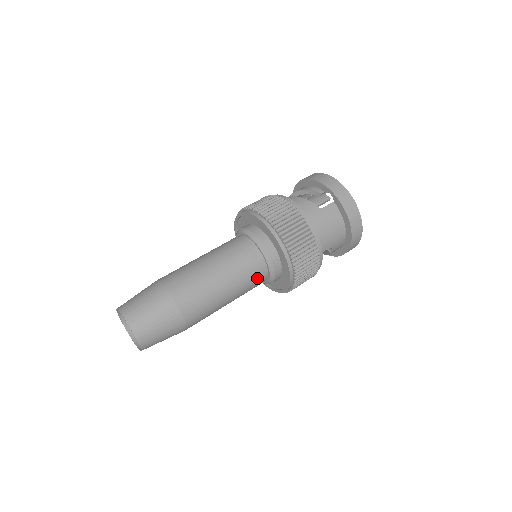
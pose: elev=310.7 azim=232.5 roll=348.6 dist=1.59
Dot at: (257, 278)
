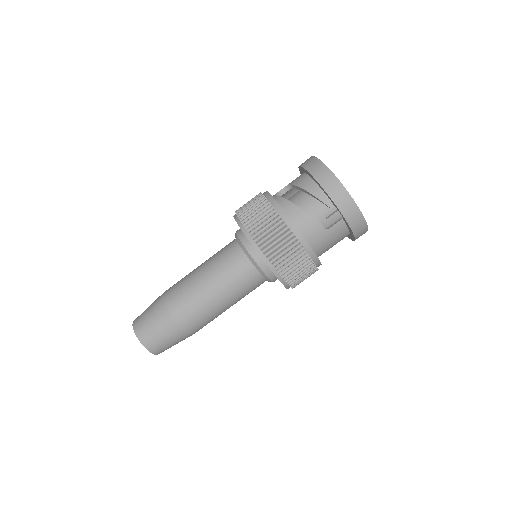
Dot at: occluded
